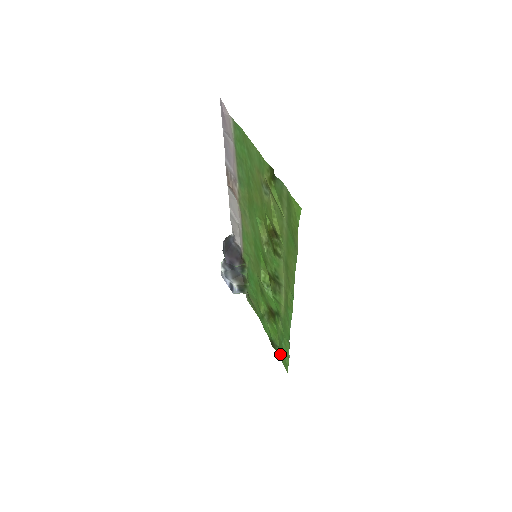
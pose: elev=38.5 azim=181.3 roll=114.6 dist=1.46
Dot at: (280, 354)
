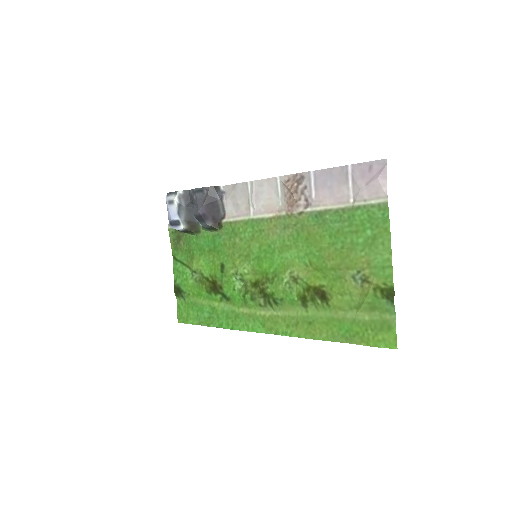
Dot at: (181, 305)
